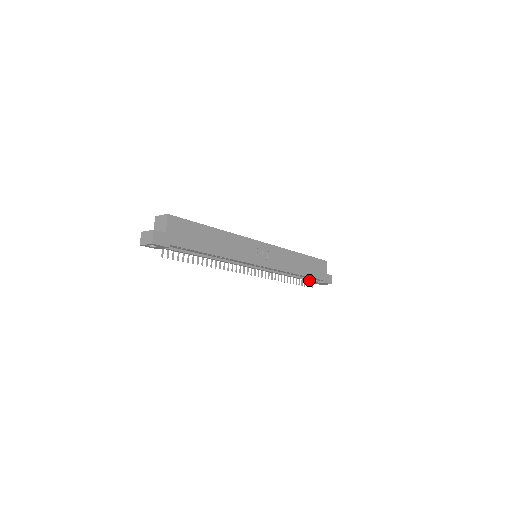
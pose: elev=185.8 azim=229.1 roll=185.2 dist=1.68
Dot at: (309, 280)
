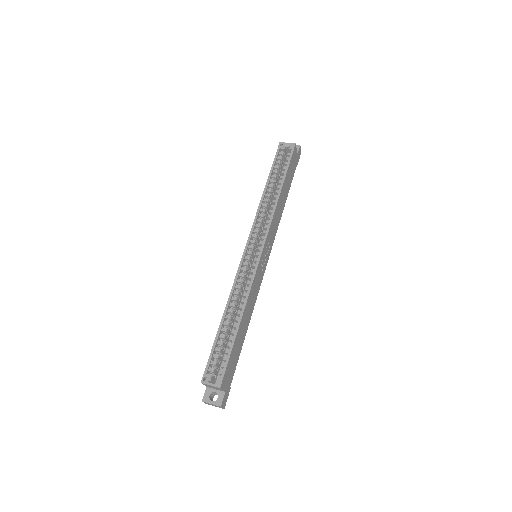
Dot at: occluded
